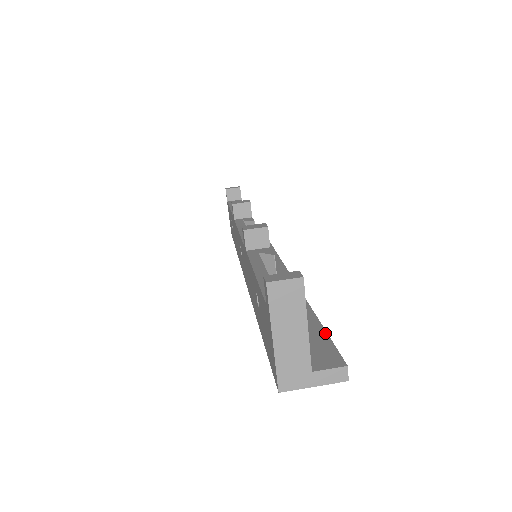
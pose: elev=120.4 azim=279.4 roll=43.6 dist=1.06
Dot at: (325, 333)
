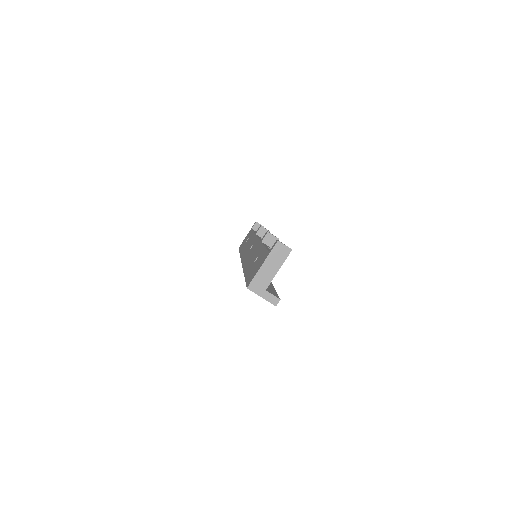
Dot at: occluded
